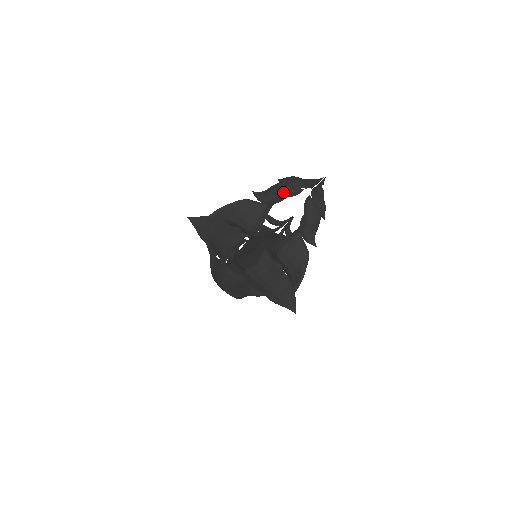
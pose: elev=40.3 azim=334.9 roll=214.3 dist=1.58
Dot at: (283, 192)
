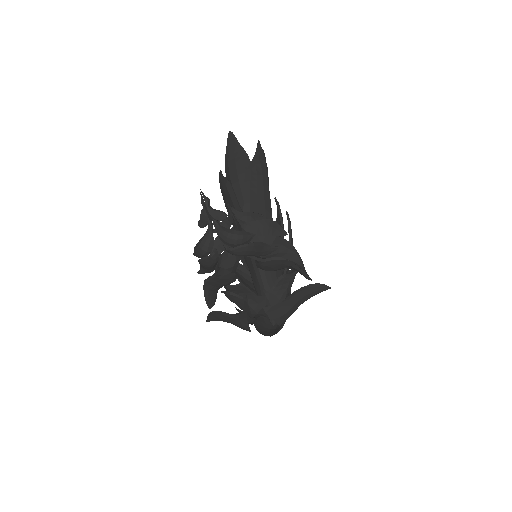
Dot at: (211, 266)
